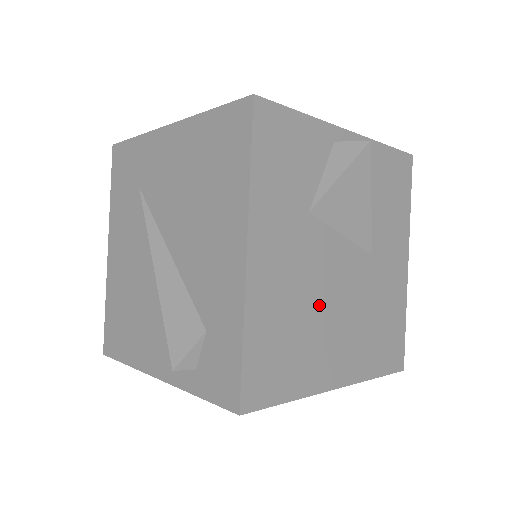
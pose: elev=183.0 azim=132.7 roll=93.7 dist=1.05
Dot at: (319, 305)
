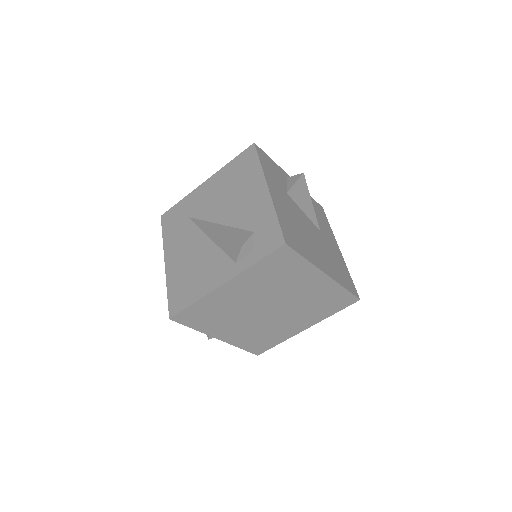
Dot at: (304, 231)
